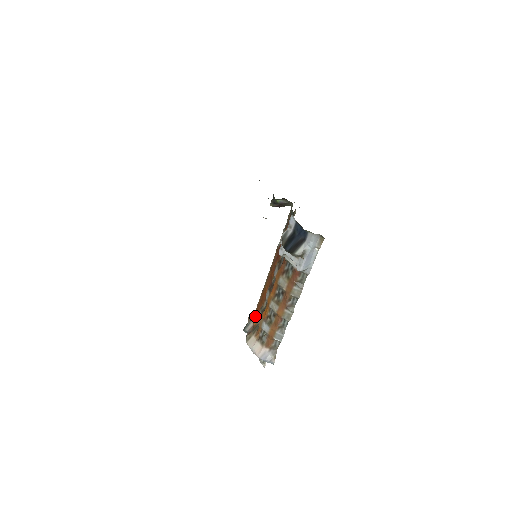
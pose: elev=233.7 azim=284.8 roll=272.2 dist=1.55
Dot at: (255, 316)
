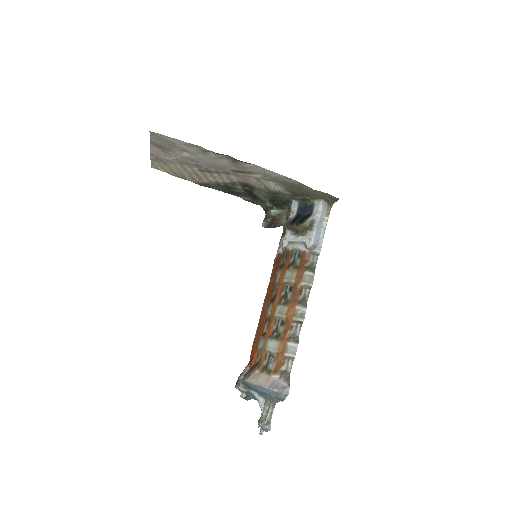
Dot at: (251, 358)
